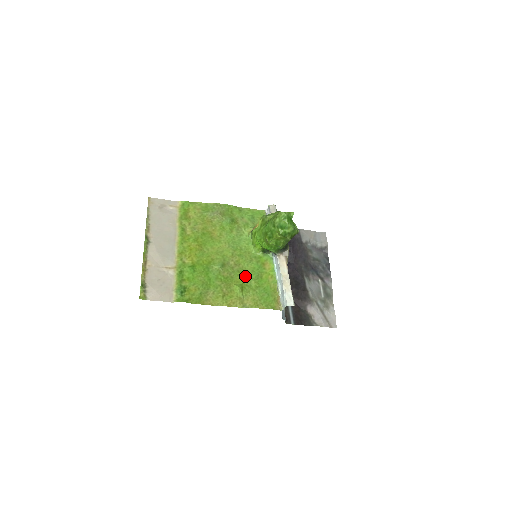
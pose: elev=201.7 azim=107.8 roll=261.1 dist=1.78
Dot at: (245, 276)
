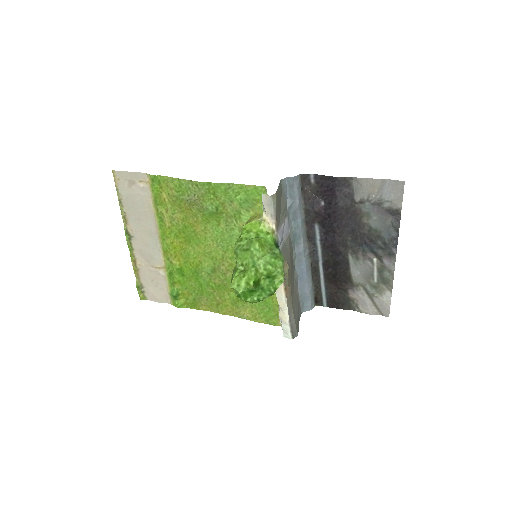
Dot at: occluded
